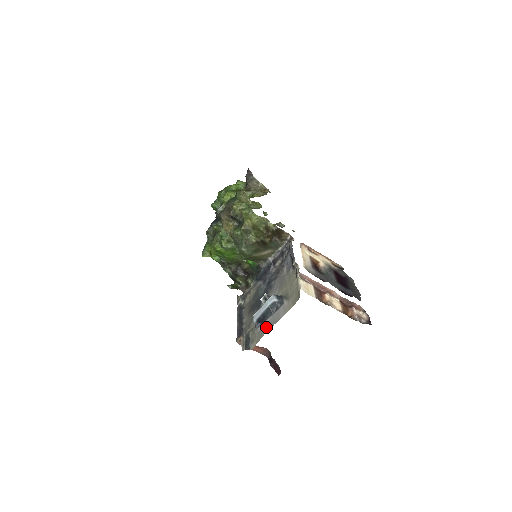
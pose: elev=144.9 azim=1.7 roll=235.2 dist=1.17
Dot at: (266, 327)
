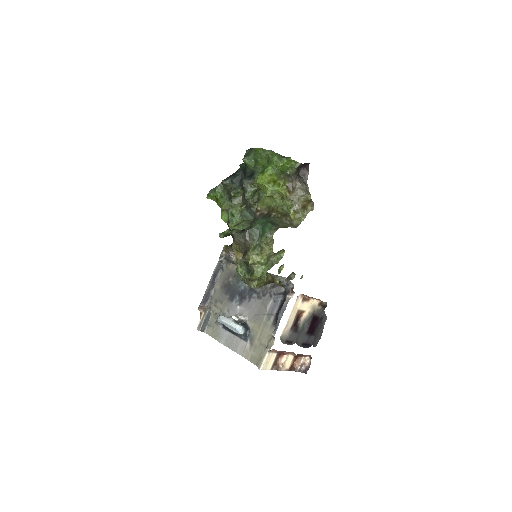
Dot at: (224, 338)
